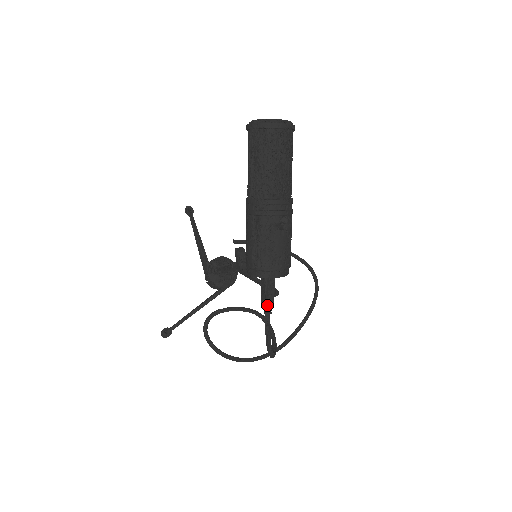
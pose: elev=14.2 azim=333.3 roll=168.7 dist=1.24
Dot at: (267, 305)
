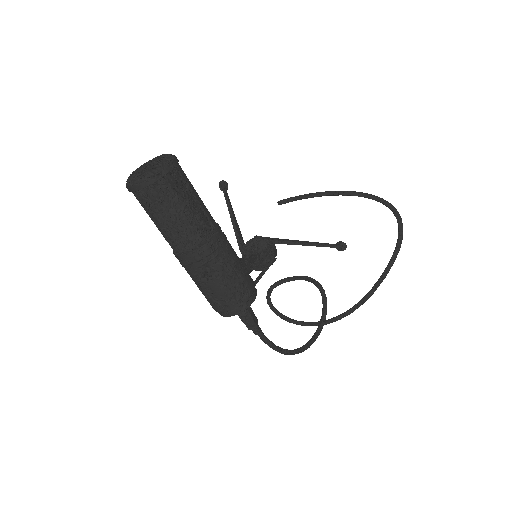
Dot at: (249, 329)
